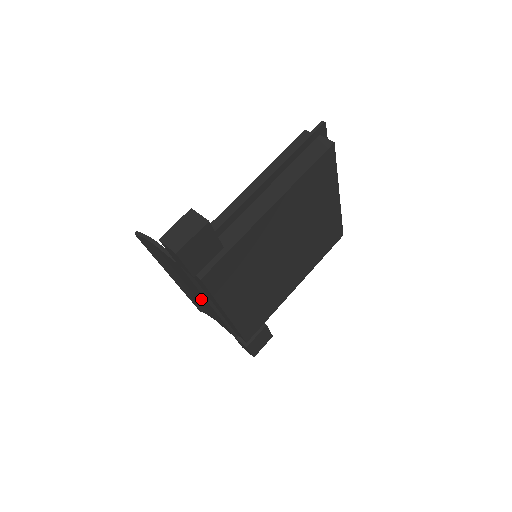
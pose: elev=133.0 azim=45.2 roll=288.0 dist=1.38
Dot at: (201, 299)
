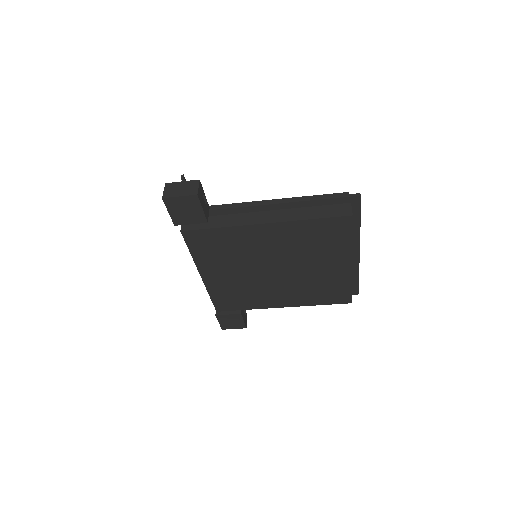
Dot at: occluded
